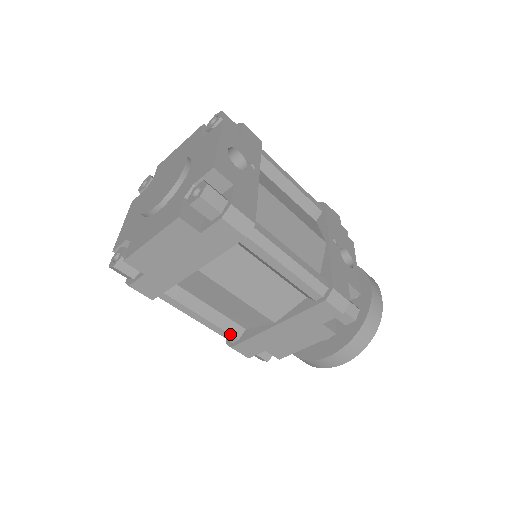
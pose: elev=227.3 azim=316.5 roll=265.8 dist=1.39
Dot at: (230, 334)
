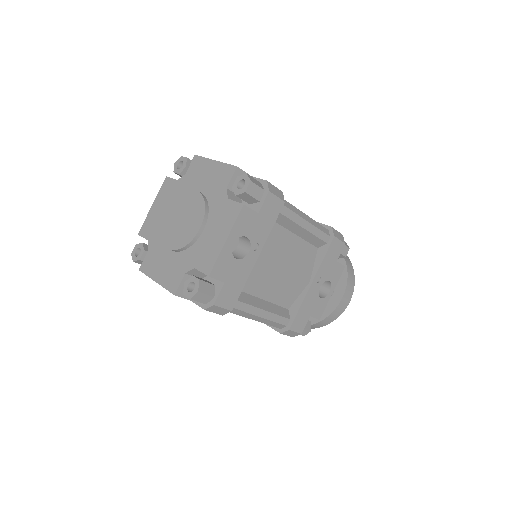
Dot at: occluded
